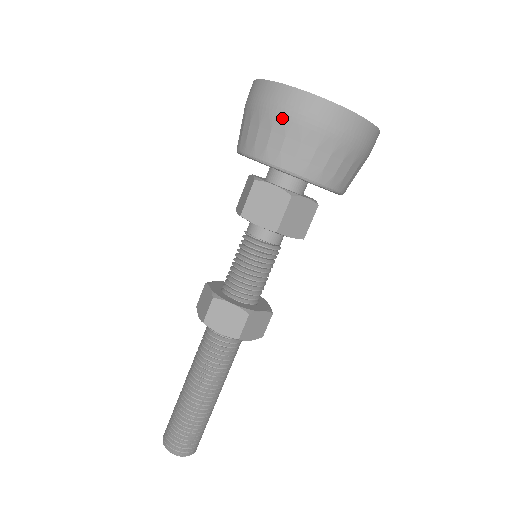
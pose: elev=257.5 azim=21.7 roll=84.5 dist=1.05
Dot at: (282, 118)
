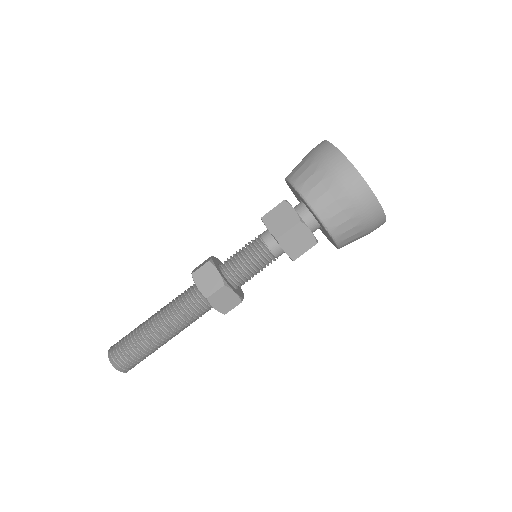
Dot at: (355, 208)
